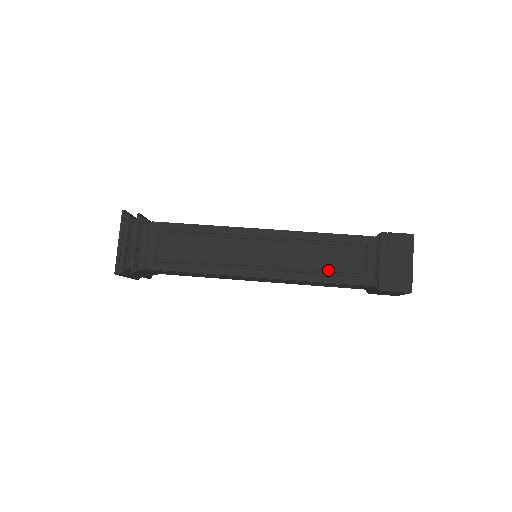
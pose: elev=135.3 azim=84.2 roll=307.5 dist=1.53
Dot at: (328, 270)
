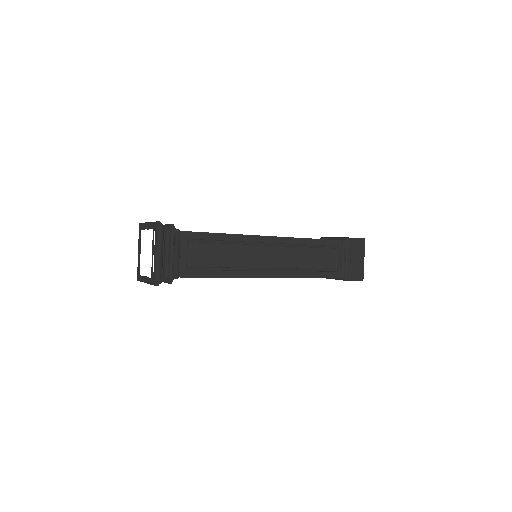
Dot at: (315, 268)
